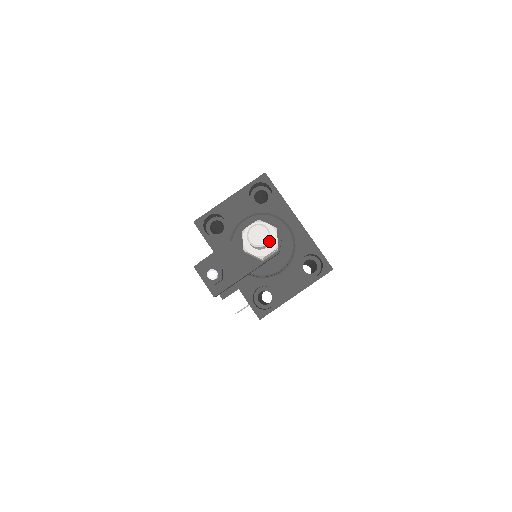
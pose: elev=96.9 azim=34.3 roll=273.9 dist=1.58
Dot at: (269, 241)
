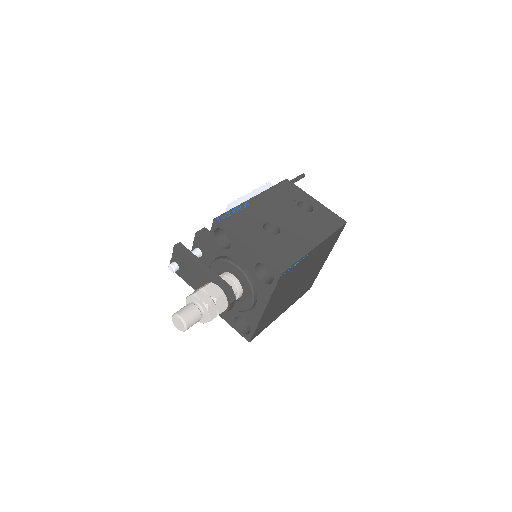
Dot at: occluded
